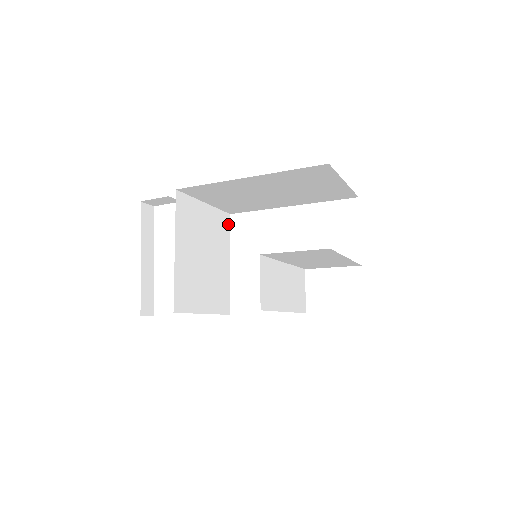
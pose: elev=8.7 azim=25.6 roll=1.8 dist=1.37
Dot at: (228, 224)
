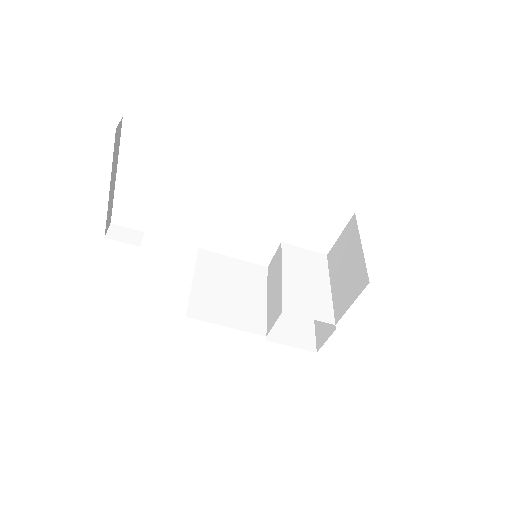
Dot at: occluded
